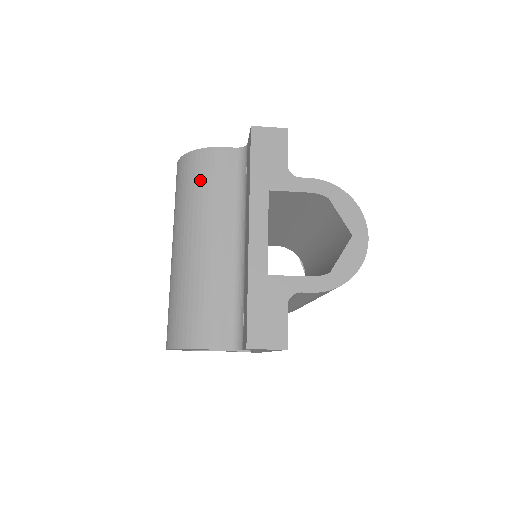
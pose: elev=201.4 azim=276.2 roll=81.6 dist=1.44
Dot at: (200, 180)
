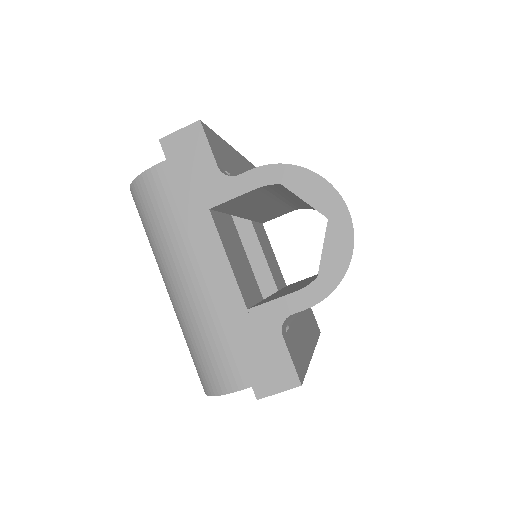
Dot at: (152, 213)
